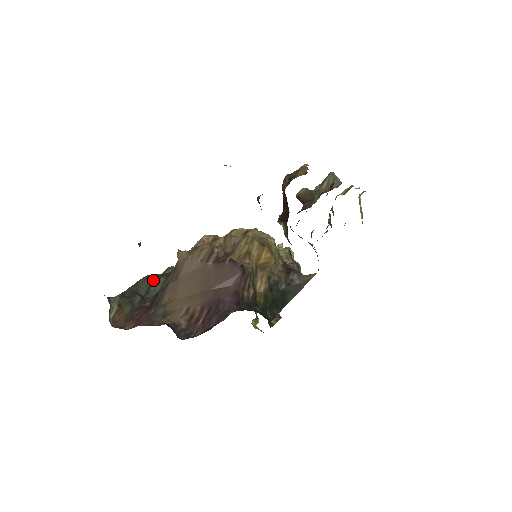
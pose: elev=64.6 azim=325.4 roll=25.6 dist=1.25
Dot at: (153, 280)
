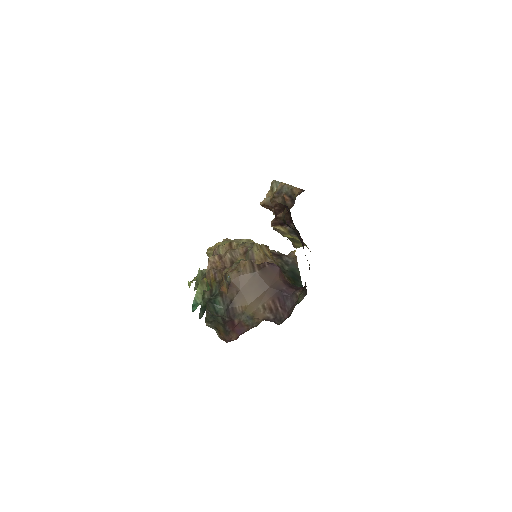
Dot at: (213, 303)
